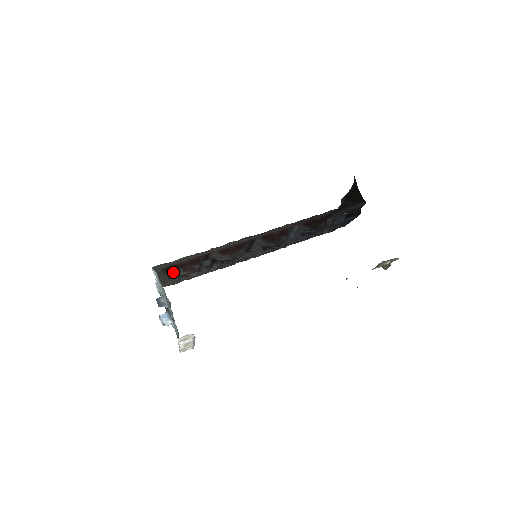
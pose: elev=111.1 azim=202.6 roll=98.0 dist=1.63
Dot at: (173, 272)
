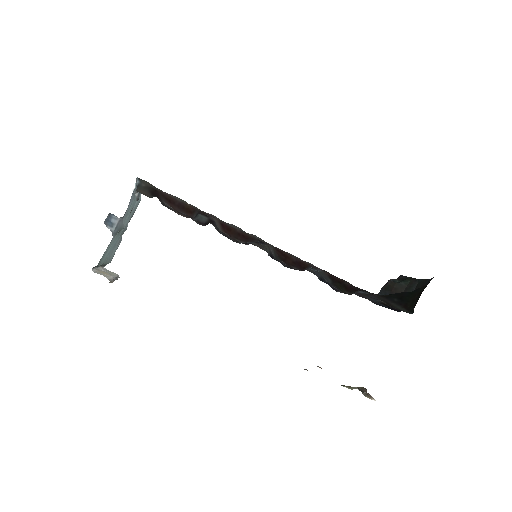
Dot at: (159, 197)
